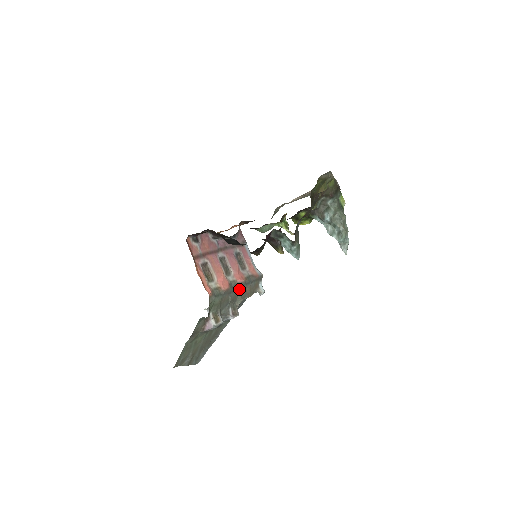
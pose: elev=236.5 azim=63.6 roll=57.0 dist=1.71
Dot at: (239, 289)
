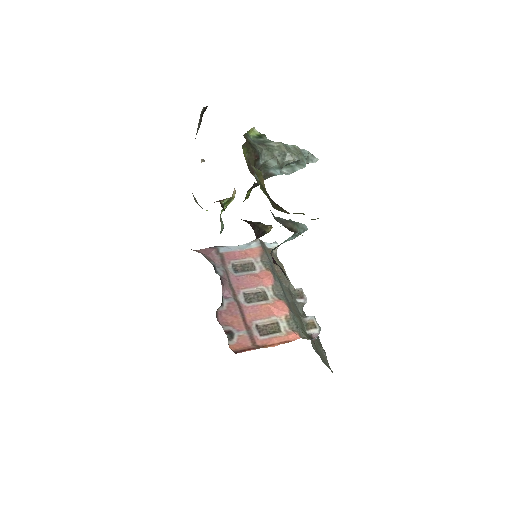
Dot at: (280, 284)
